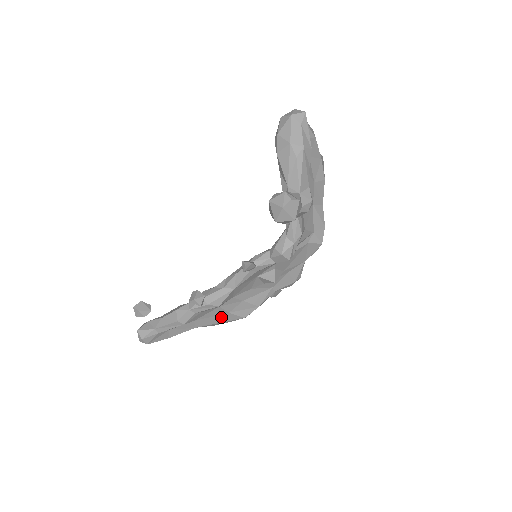
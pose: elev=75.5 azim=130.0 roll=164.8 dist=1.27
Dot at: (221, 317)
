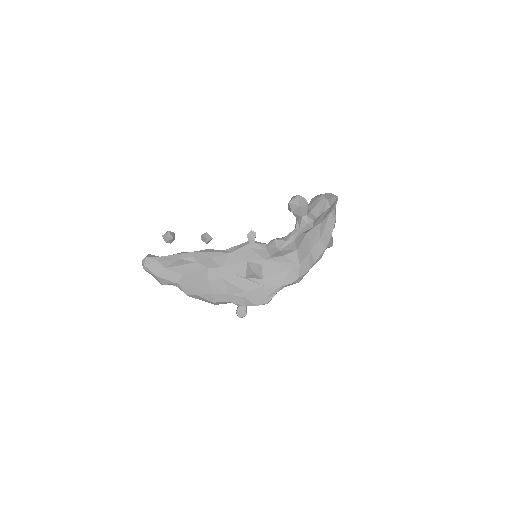
Dot at: (200, 282)
